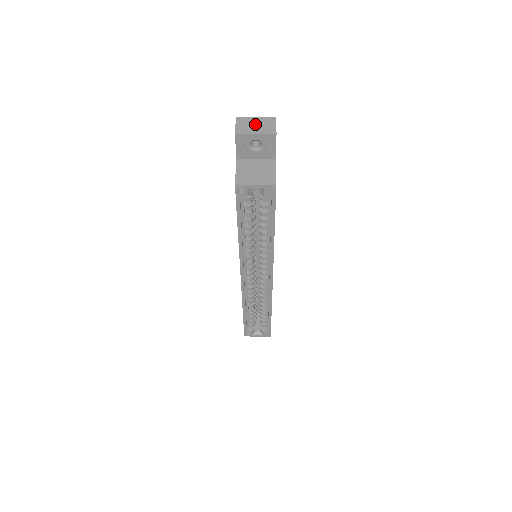
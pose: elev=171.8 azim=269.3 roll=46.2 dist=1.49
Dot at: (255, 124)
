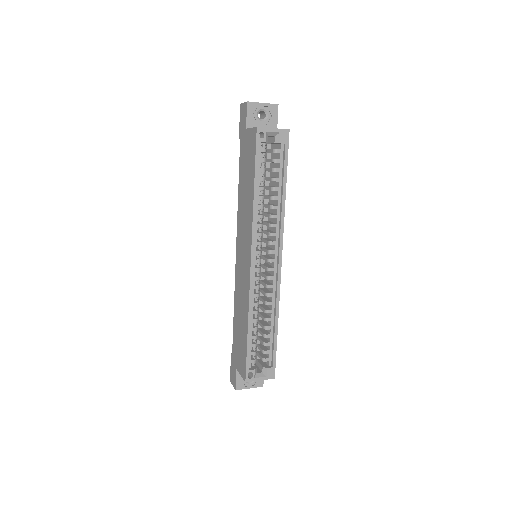
Dot at: occluded
